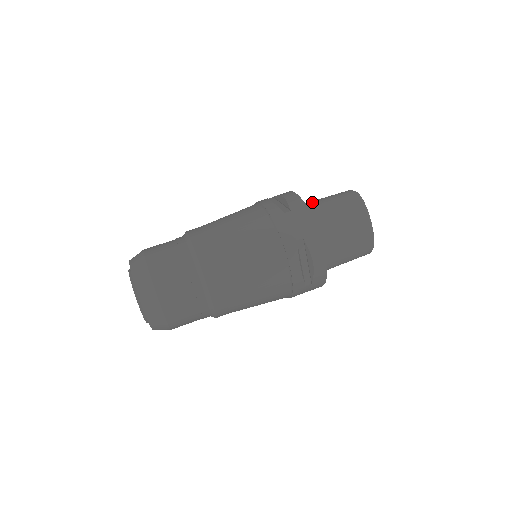
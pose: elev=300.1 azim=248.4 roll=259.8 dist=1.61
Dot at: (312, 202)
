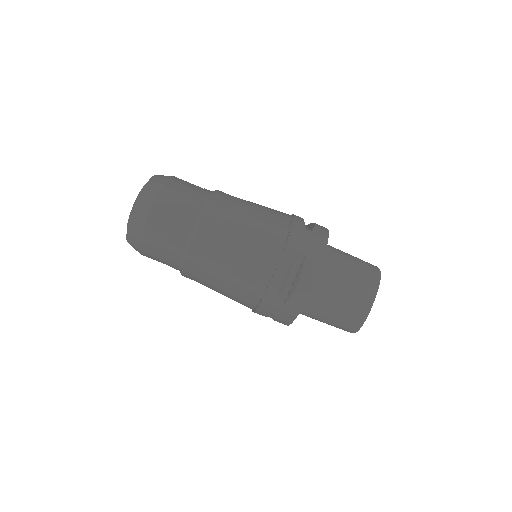
Dot at: occluded
